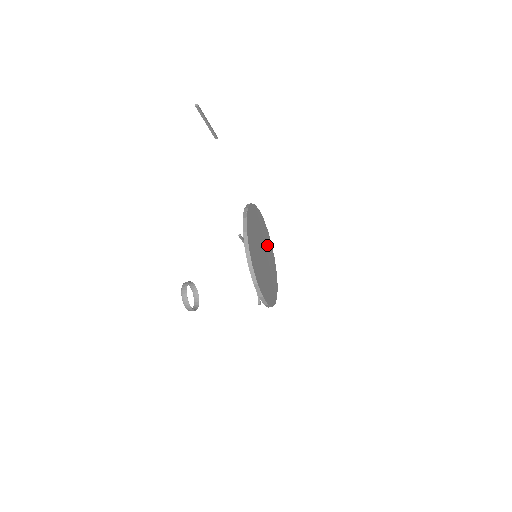
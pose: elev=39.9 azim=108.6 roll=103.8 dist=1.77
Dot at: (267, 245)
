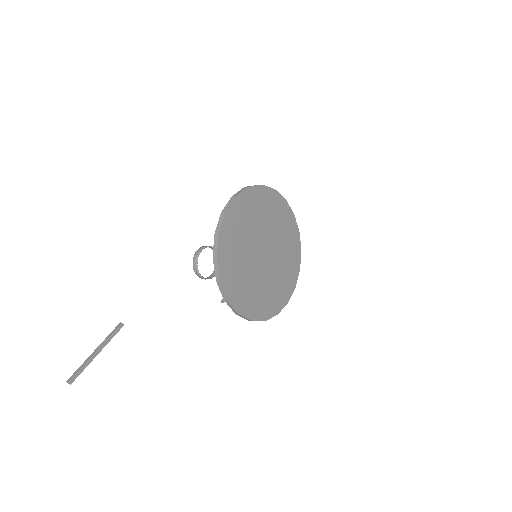
Dot at: (267, 216)
